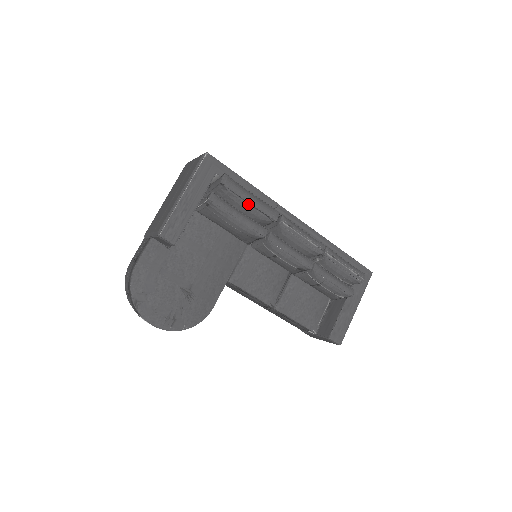
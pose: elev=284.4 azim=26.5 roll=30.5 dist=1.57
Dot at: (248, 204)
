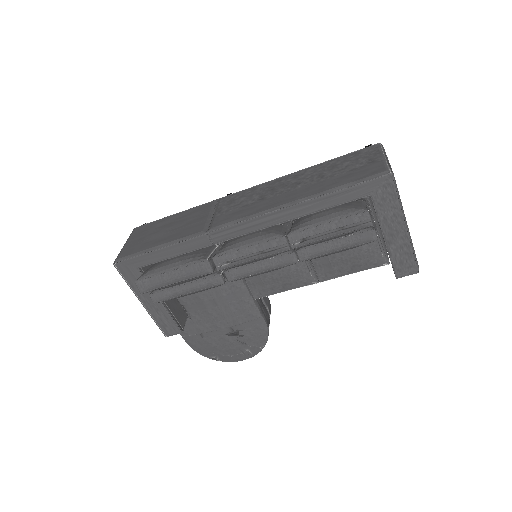
Dot at: (177, 283)
